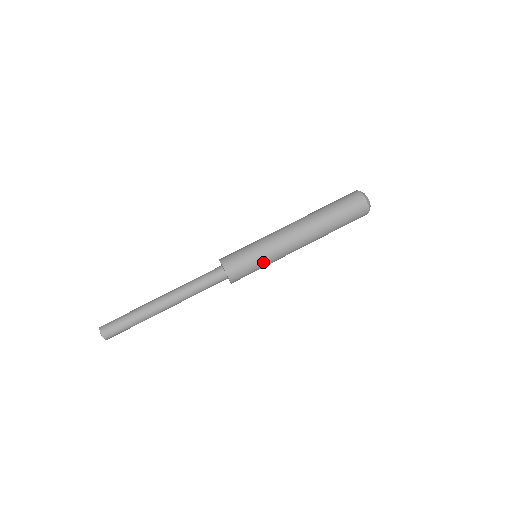
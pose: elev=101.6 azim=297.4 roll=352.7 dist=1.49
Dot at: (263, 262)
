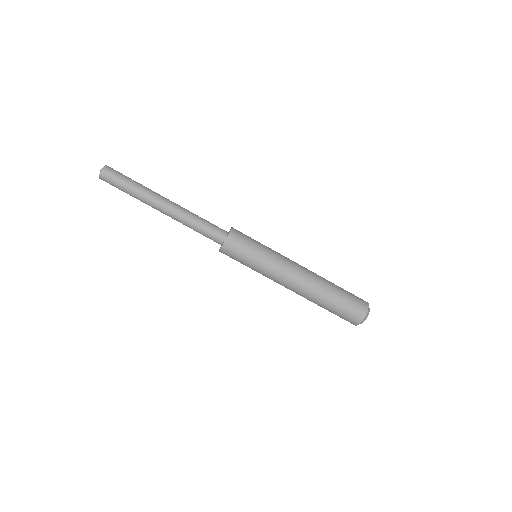
Dot at: (254, 267)
